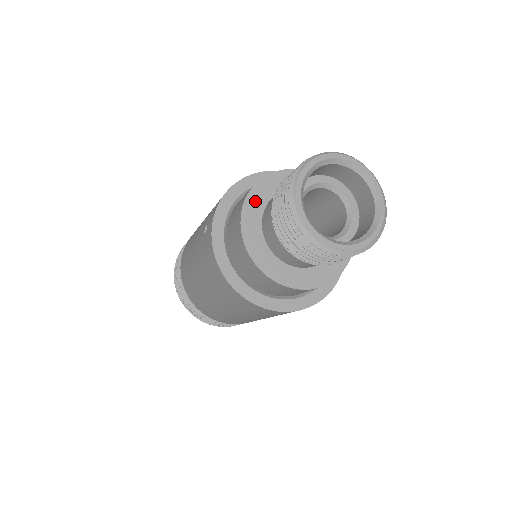
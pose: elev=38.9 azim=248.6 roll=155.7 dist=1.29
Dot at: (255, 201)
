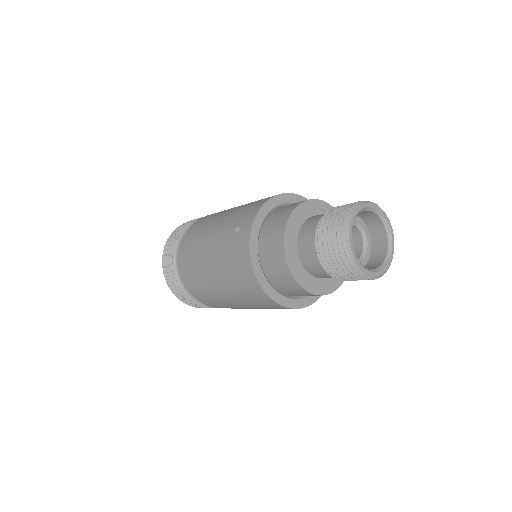
Dot at: (295, 220)
